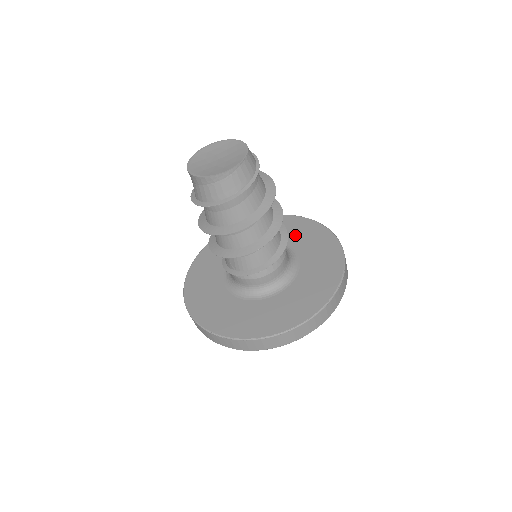
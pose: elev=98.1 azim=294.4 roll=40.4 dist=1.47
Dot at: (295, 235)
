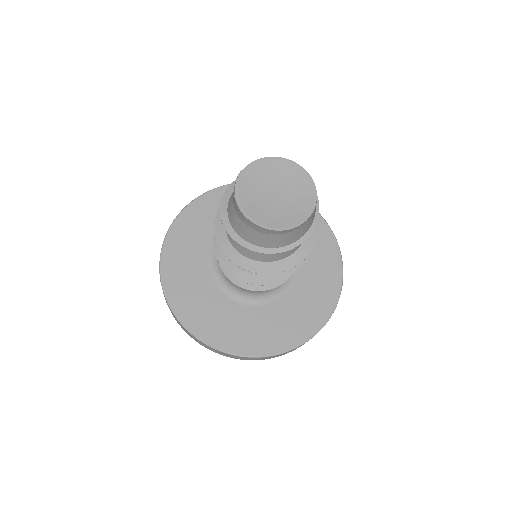
Dot at: occluded
